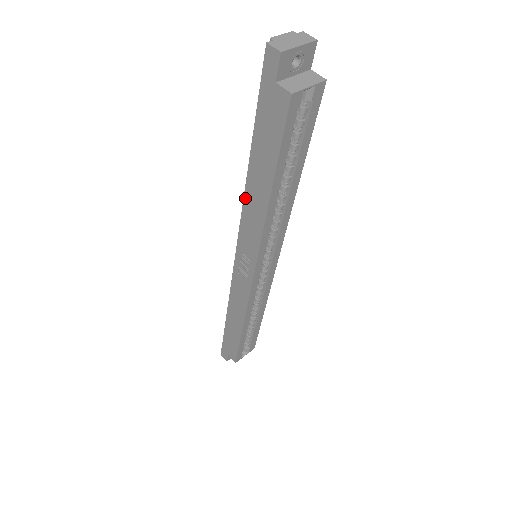
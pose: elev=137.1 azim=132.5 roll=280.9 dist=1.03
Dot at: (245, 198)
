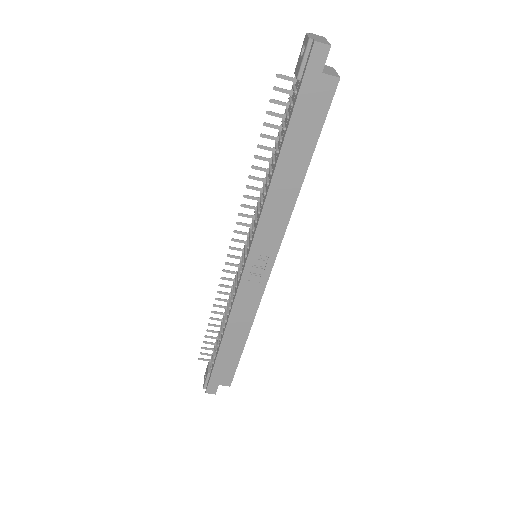
Dot at: (269, 195)
